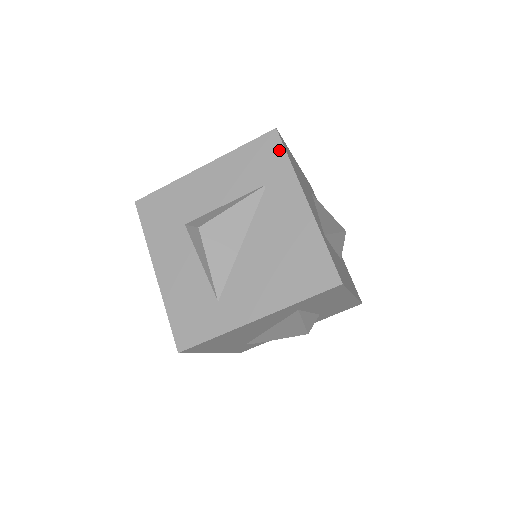
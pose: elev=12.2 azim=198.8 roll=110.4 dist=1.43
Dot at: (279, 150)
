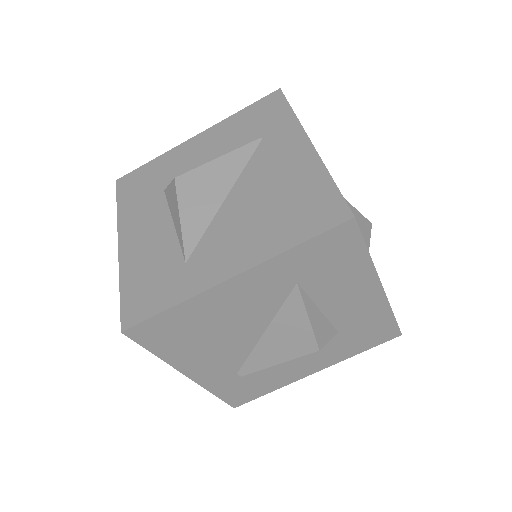
Dot at: (281, 104)
